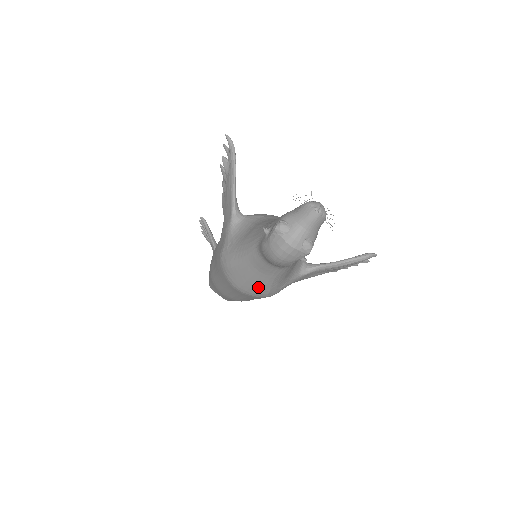
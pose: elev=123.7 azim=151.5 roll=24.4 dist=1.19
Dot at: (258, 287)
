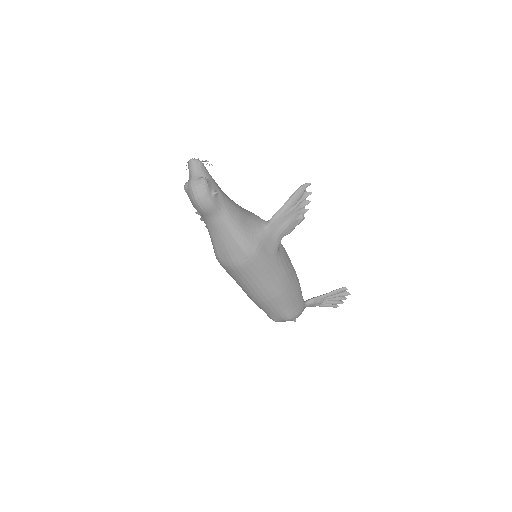
Dot at: (236, 248)
